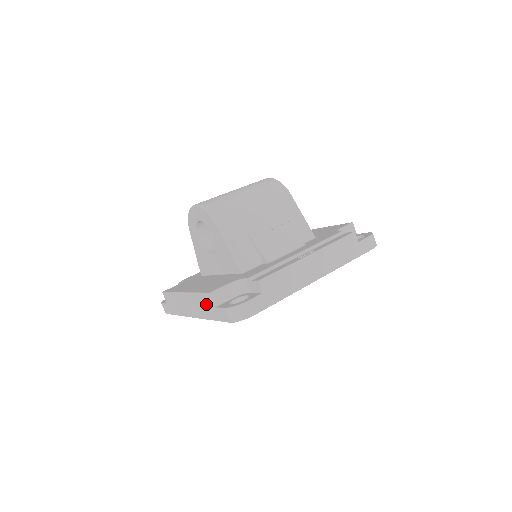
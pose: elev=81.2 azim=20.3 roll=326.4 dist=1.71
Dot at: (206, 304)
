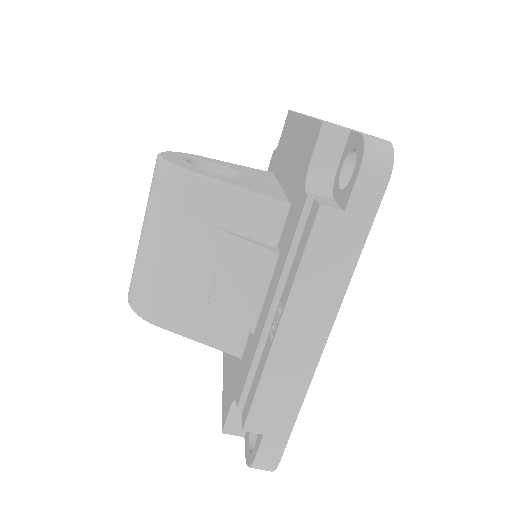
Dot at: occluded
